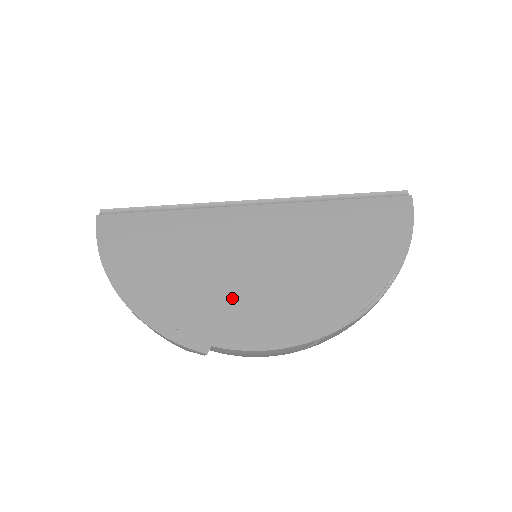
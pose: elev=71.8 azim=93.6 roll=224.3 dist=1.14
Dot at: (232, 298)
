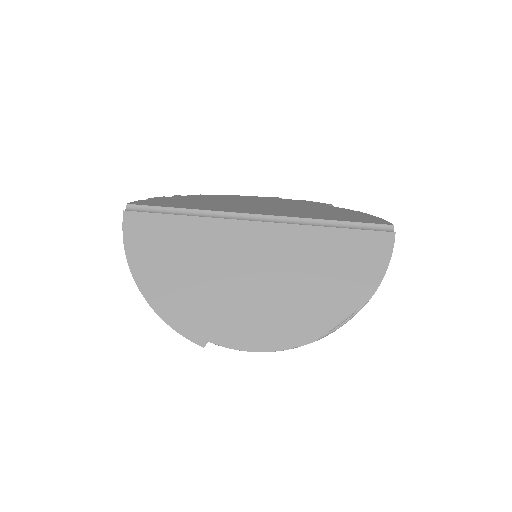
Dot at: (229, 304)
